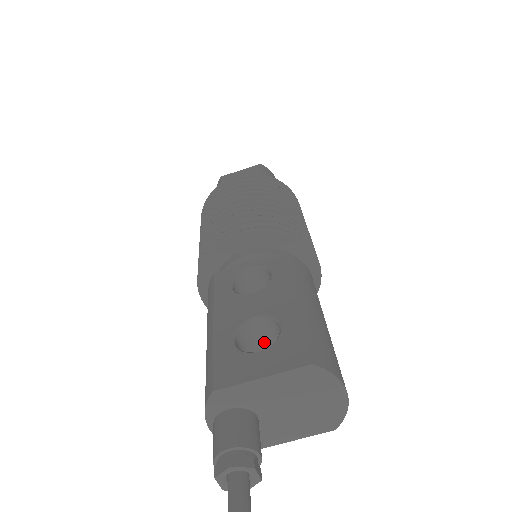
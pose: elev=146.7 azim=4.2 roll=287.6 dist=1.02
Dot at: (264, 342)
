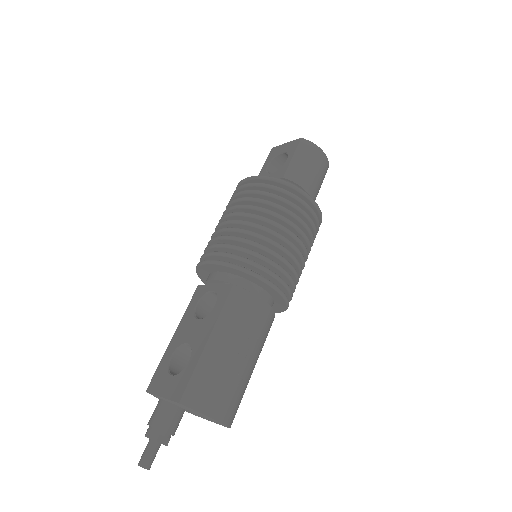
Dot at: occluded
